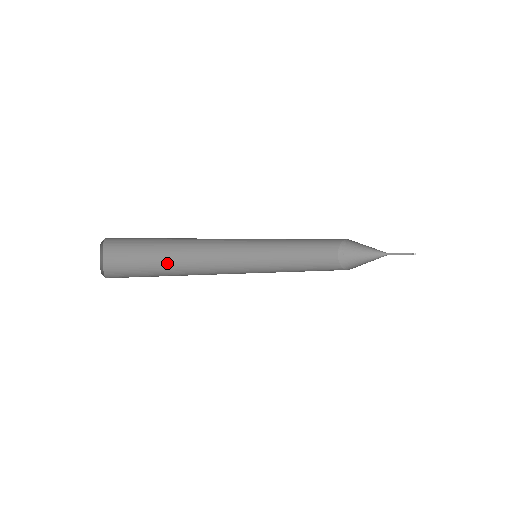
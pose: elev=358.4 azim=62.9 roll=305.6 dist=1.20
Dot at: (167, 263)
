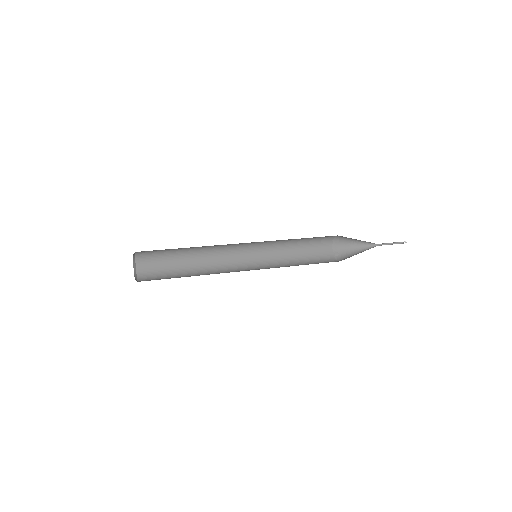
Dot at: (186, 273)
